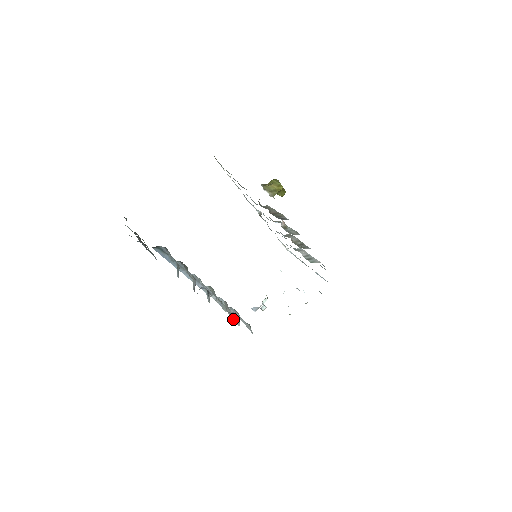
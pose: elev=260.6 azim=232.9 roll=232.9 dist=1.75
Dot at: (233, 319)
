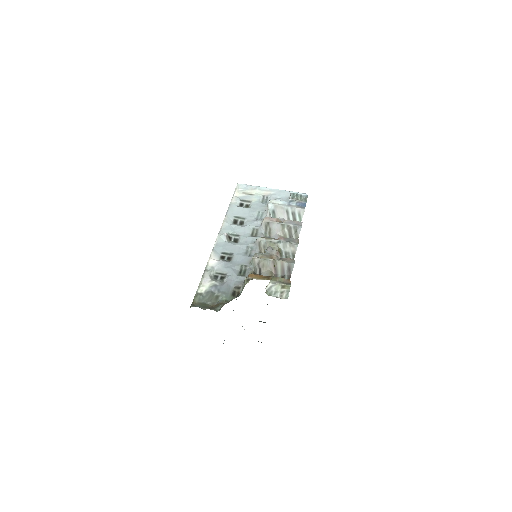
Dot at: occluded
